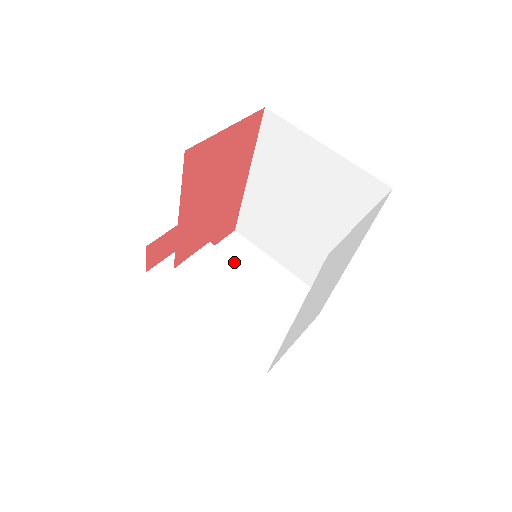
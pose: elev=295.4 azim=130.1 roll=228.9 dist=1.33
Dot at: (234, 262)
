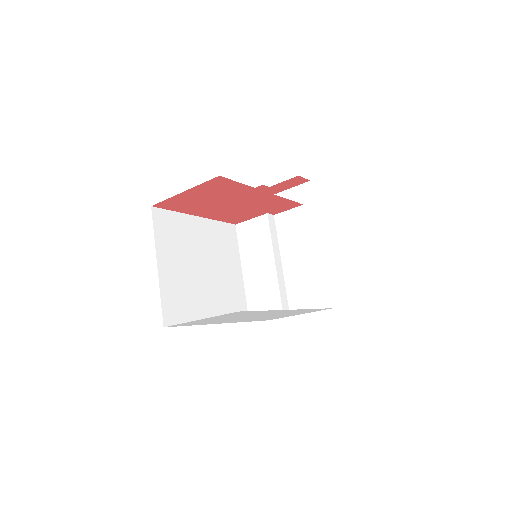
Dot at: (270, 240)
